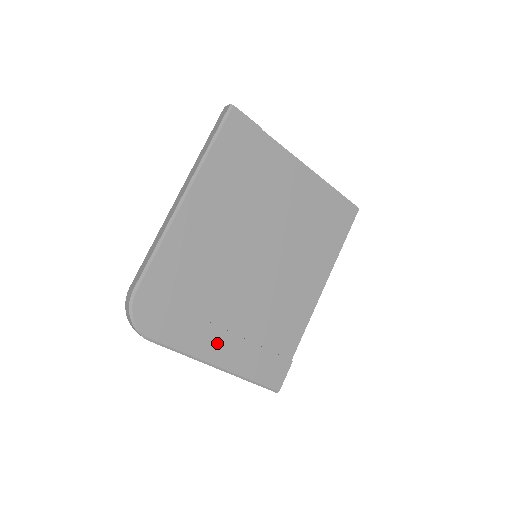
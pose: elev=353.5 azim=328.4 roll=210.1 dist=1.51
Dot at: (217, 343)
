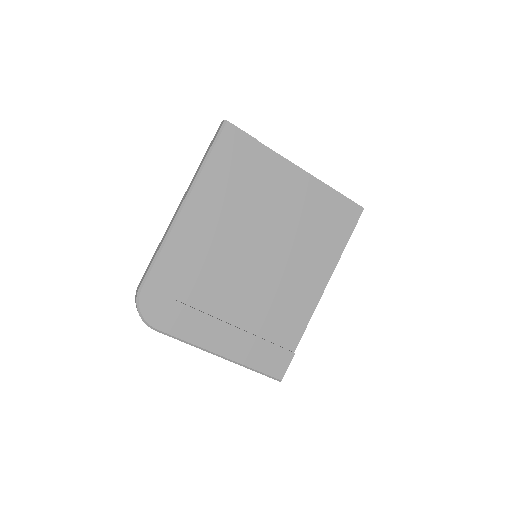
Dot at: (218, 334)
